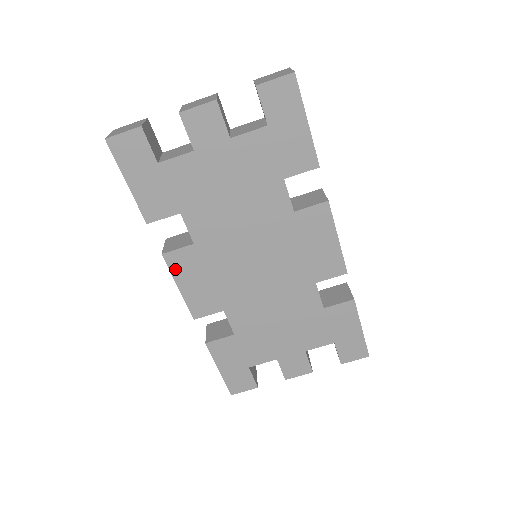
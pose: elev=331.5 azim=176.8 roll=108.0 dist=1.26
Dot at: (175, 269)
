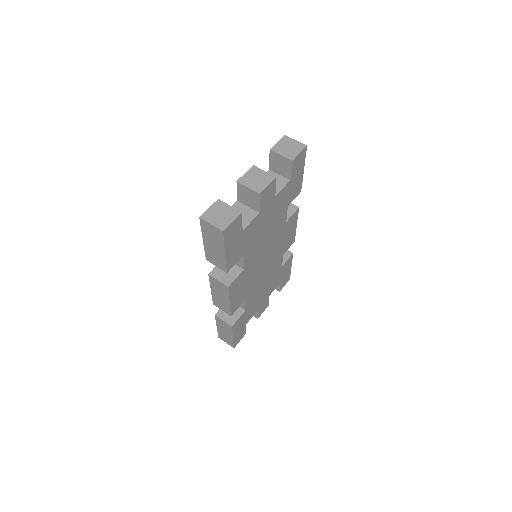
Dot at: (231, 292)
